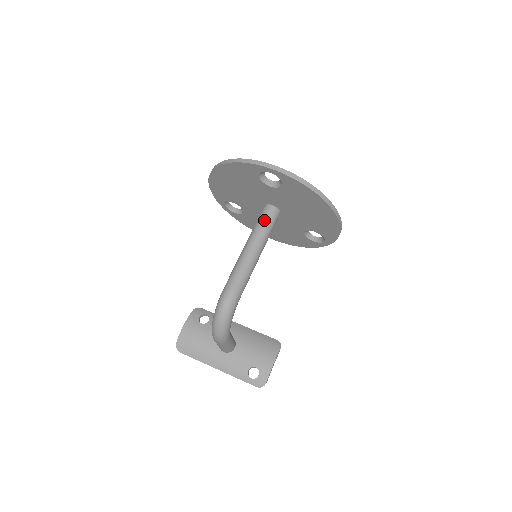
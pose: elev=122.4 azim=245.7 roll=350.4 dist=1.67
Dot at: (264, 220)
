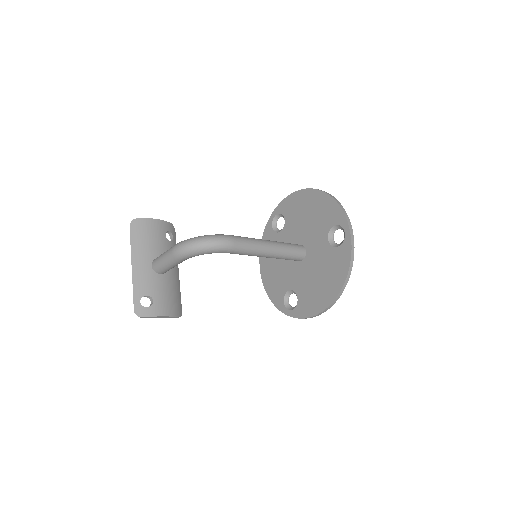
Dot at: (293, 248)
